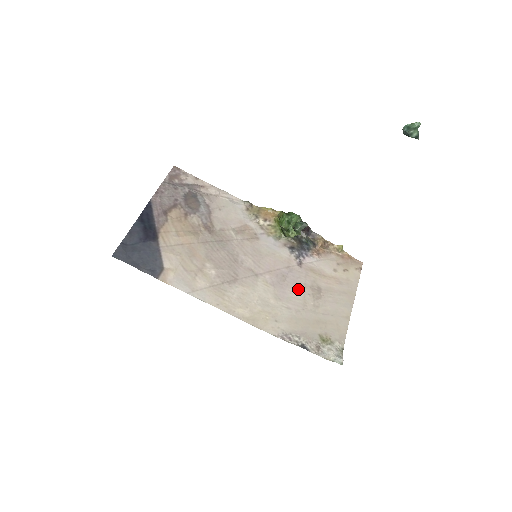
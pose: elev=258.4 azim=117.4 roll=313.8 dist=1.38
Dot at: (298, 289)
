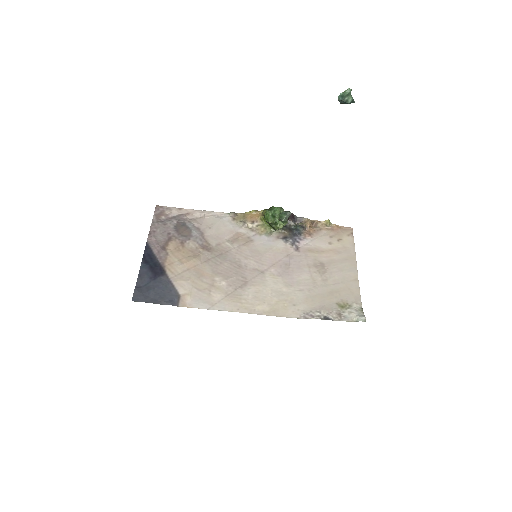
Dot at: (303, 271)
